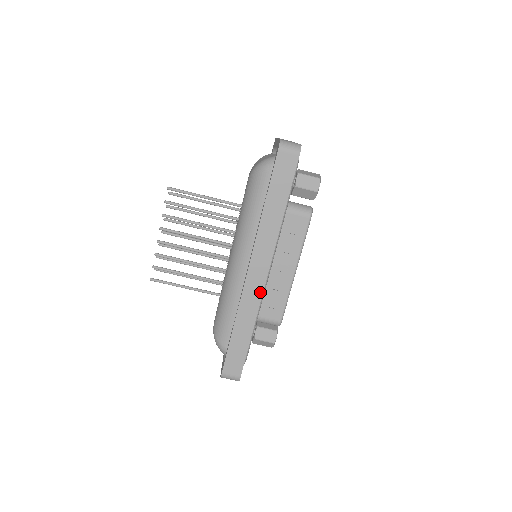
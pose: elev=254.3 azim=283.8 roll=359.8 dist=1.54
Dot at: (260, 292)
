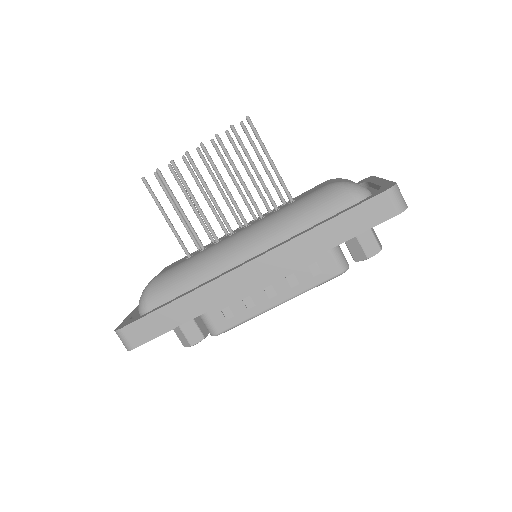
Dot at: (234, 294)
